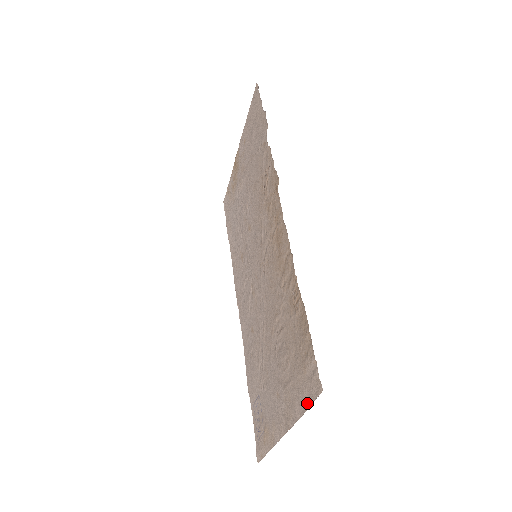
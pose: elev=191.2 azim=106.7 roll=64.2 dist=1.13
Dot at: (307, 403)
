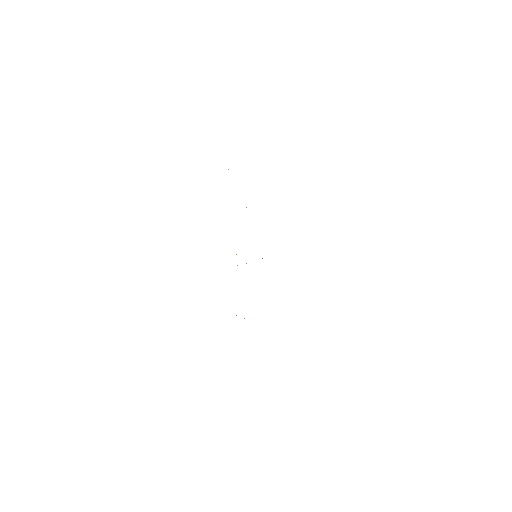
Dot at: occluded
